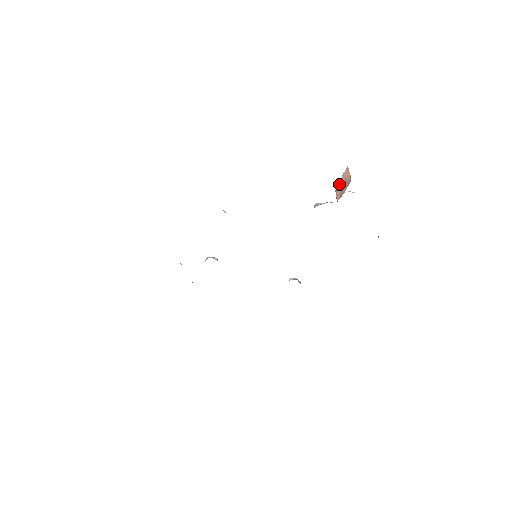
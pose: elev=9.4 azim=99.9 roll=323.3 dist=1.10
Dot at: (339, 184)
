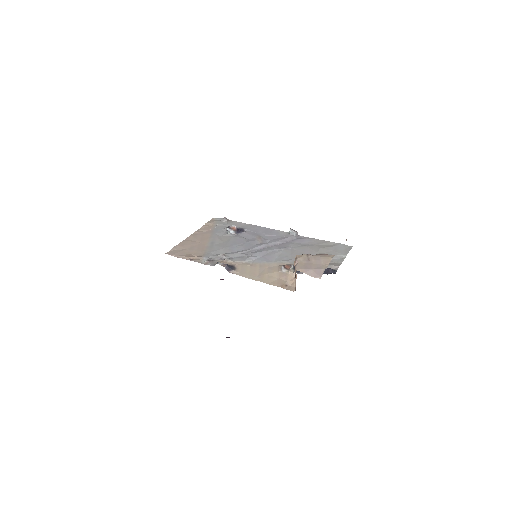
Dot at: occluded
